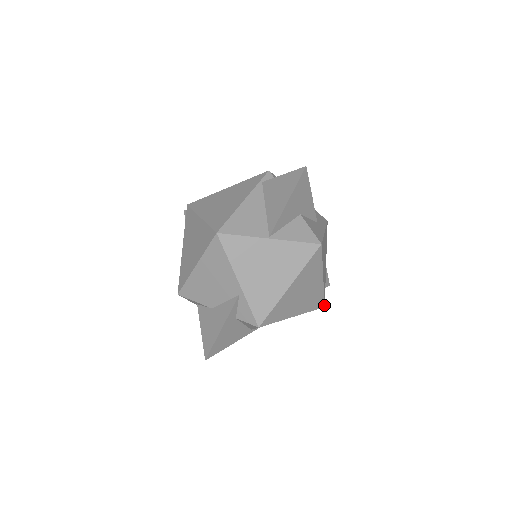
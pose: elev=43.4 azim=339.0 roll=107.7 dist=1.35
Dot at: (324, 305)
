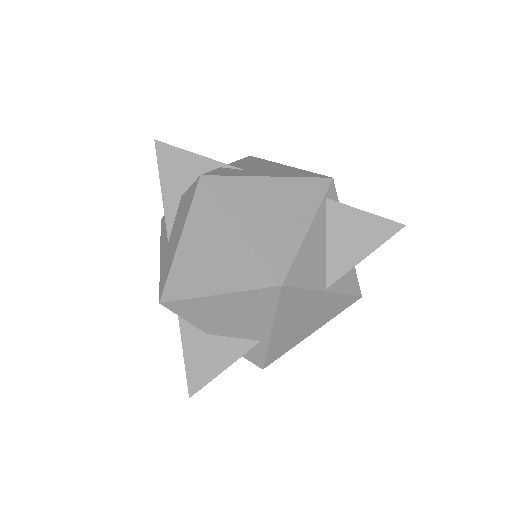
Dot at: occluded
